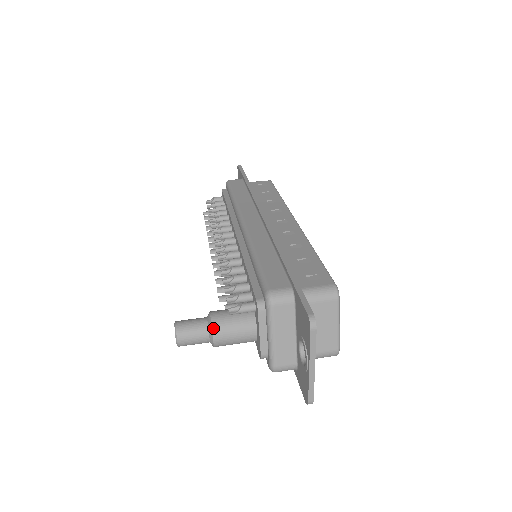
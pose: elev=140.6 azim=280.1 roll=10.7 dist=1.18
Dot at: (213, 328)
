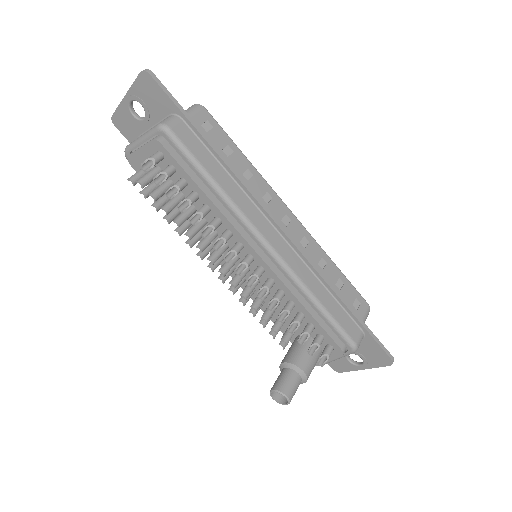
Dot at: occluded
